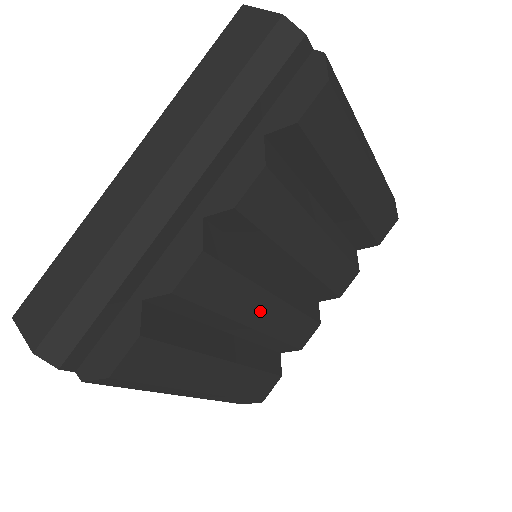
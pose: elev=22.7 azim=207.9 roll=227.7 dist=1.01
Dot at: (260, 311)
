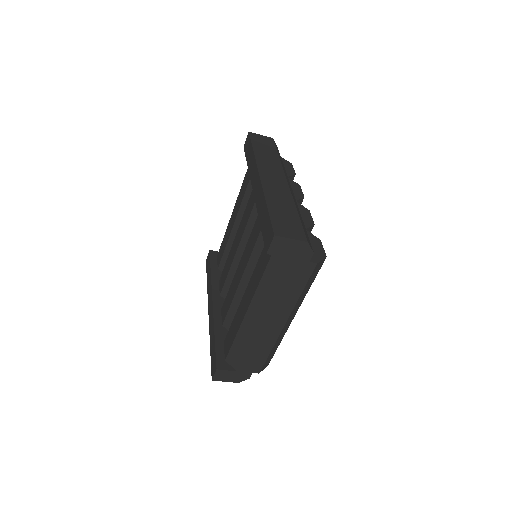
Dot at: occluded
